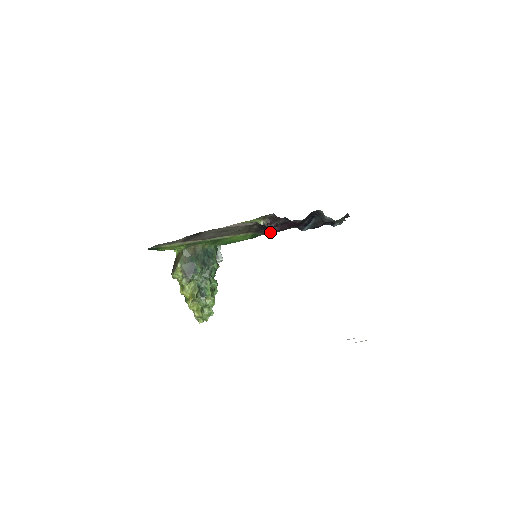
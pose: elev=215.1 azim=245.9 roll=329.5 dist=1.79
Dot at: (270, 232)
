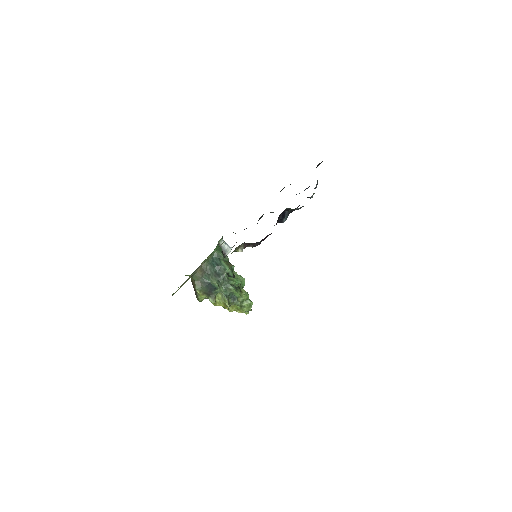
Dot at: occluded
